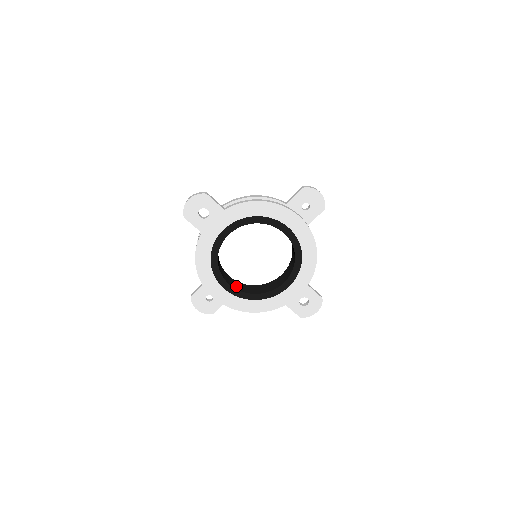
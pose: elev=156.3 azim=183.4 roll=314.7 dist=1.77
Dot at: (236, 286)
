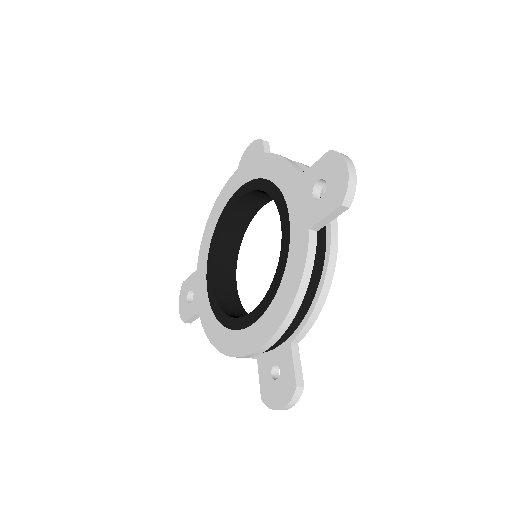
Dot at: occluded
